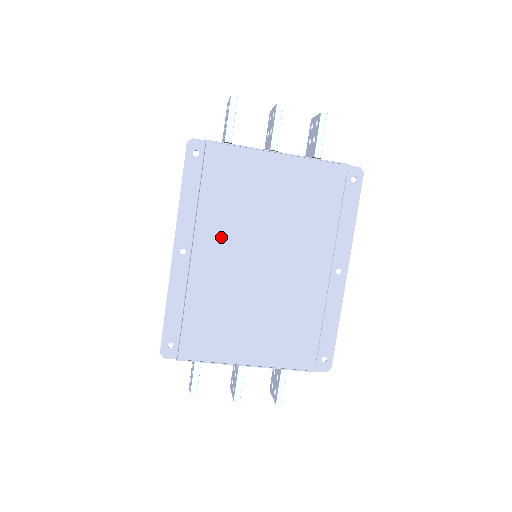
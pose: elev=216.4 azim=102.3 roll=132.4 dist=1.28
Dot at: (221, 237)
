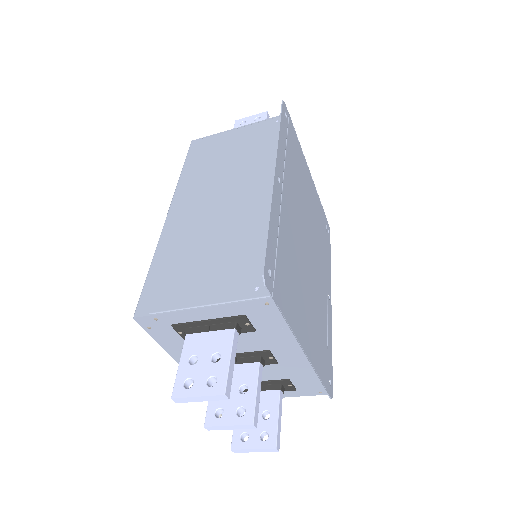
Dot at: (293, 196)
